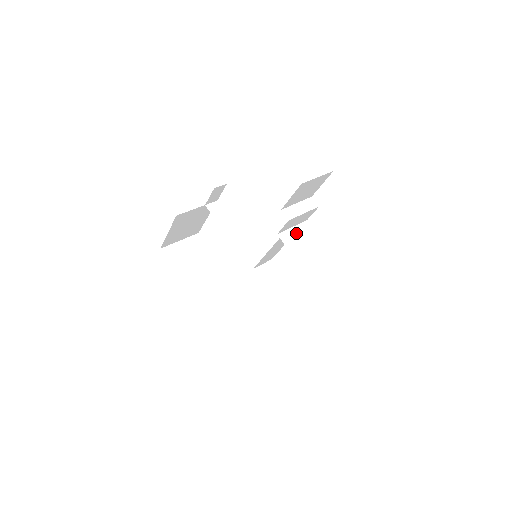
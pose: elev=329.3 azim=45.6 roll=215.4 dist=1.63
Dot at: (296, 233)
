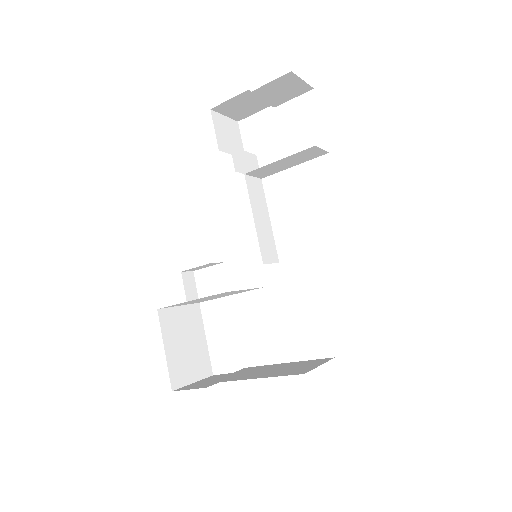
Dot at: (255, 173)
